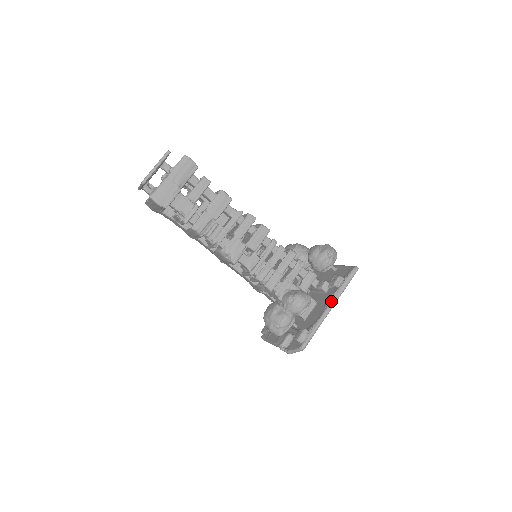
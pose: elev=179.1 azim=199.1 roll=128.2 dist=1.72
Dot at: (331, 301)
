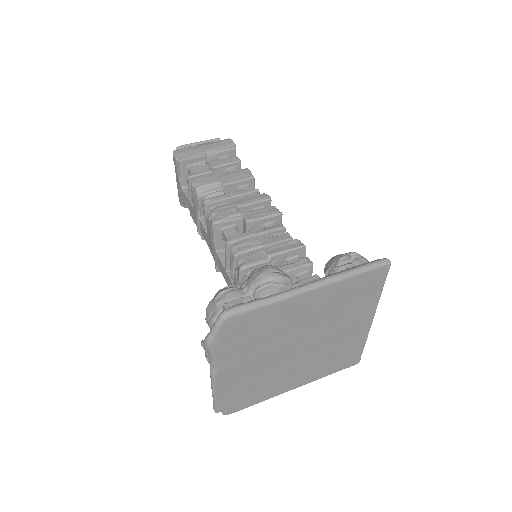
Dot at: occluded
